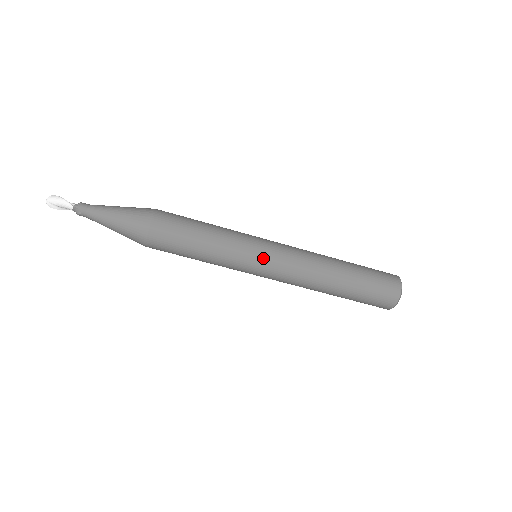
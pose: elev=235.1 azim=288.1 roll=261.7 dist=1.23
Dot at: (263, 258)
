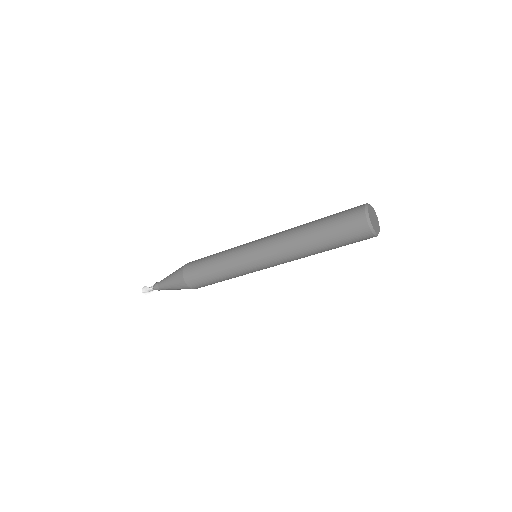
Dot at: (252, 260)
